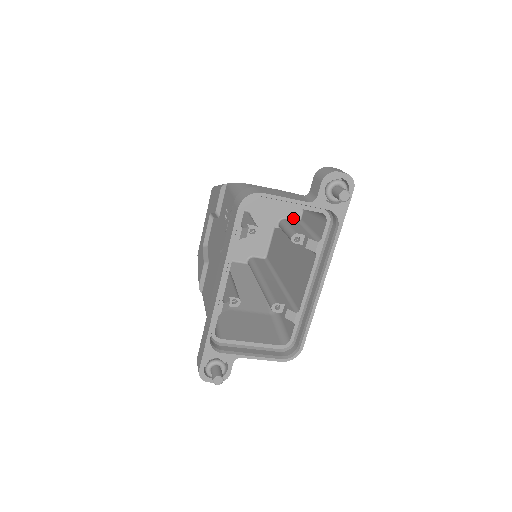
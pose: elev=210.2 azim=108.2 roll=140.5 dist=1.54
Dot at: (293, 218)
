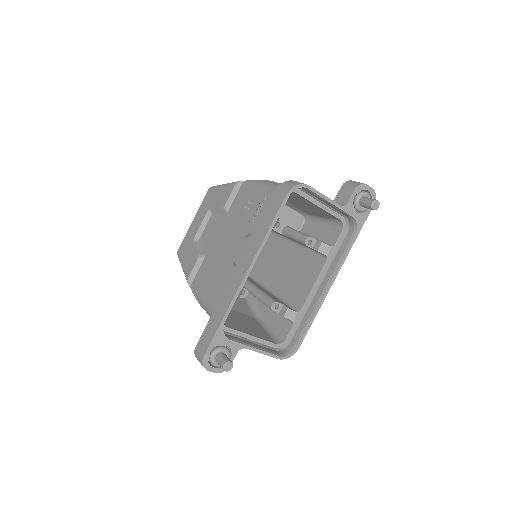
Dot at: (294, 227)
